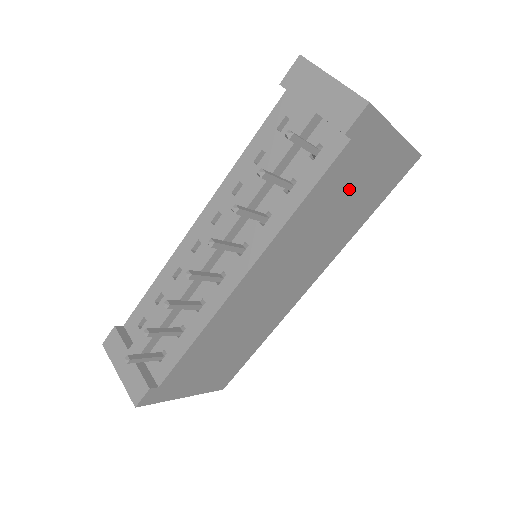
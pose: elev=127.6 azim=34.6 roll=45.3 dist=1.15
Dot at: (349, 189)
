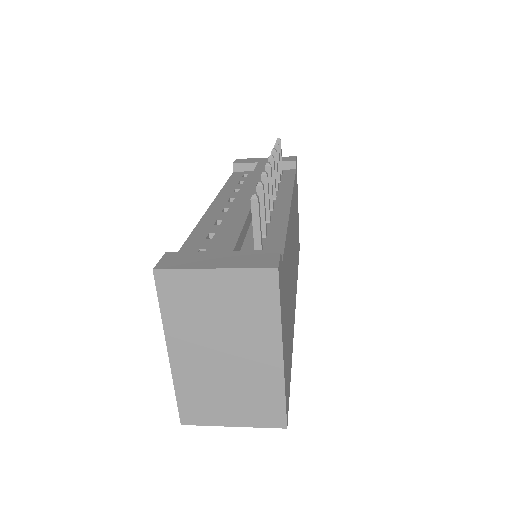
Dot at: (296, 214)
